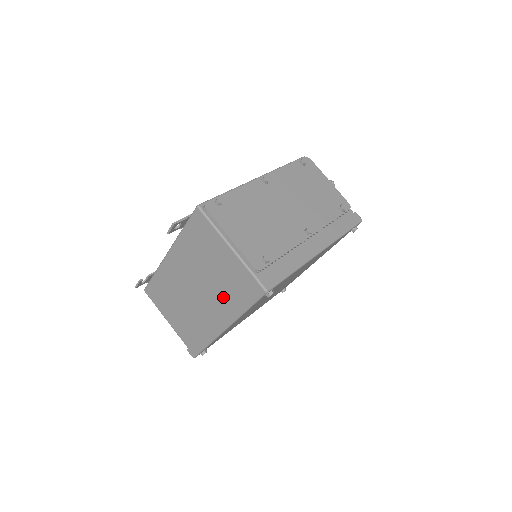
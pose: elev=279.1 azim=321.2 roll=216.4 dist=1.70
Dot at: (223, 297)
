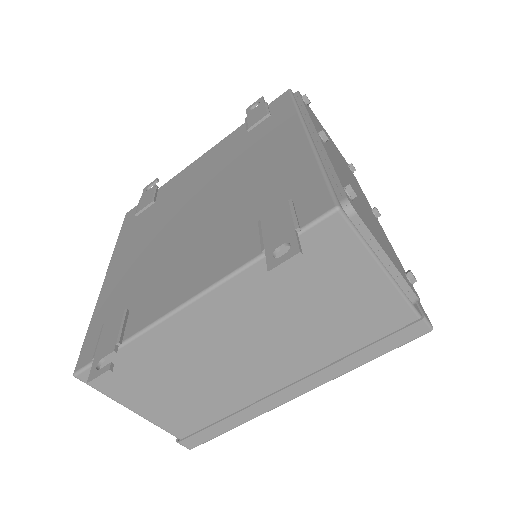
Dot at: (321, 351)
